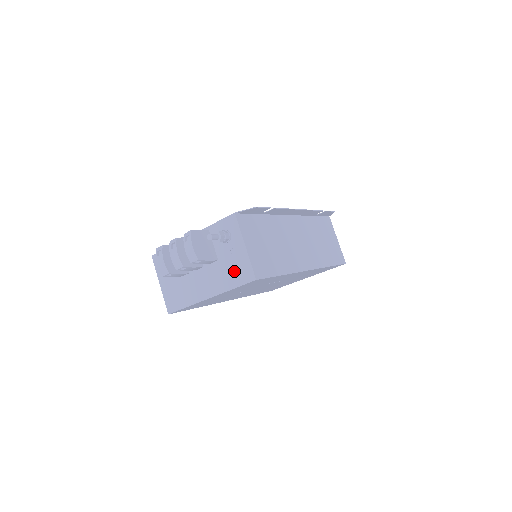
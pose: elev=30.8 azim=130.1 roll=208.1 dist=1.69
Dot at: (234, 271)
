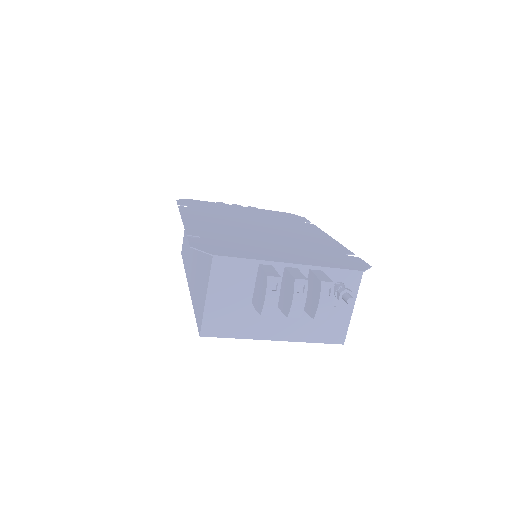
Dot at: (325, 327)
